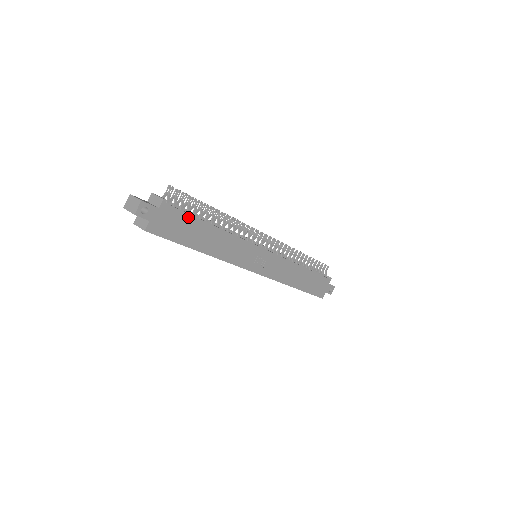
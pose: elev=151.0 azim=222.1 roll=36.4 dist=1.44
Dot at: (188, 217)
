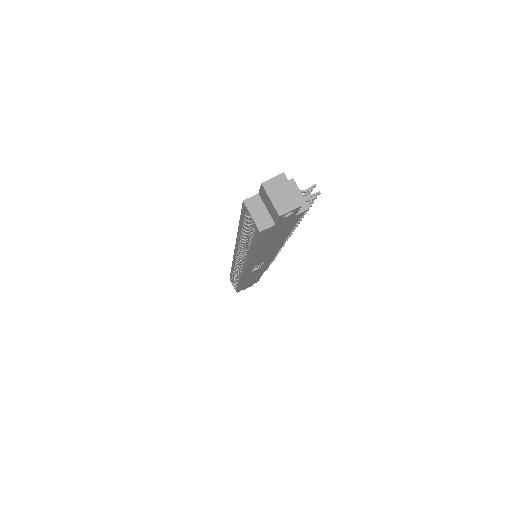
Dot at: (291, 227)
